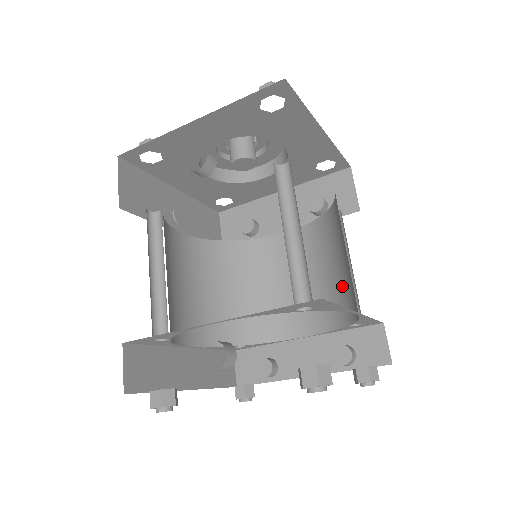
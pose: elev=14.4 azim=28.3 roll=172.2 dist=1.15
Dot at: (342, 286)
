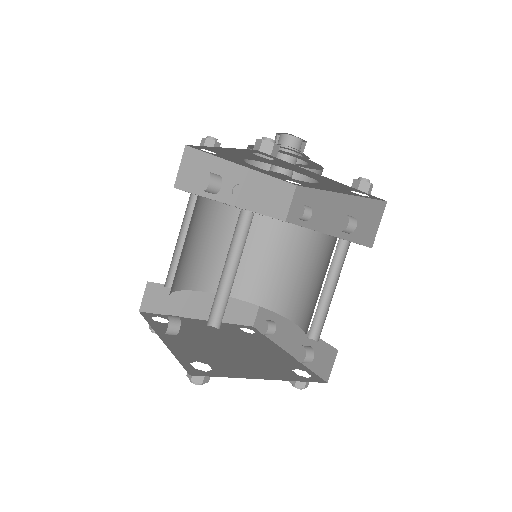
Dot at: occluded
